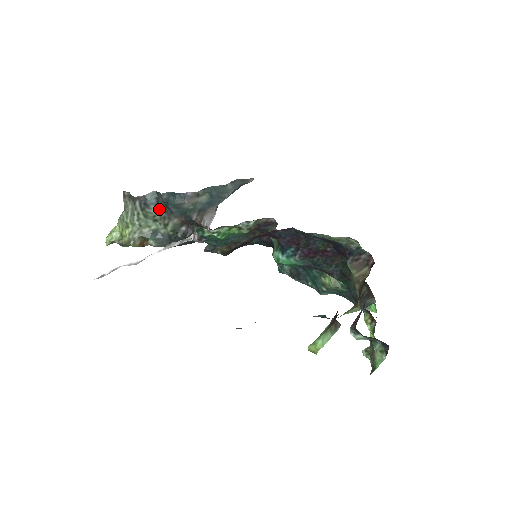
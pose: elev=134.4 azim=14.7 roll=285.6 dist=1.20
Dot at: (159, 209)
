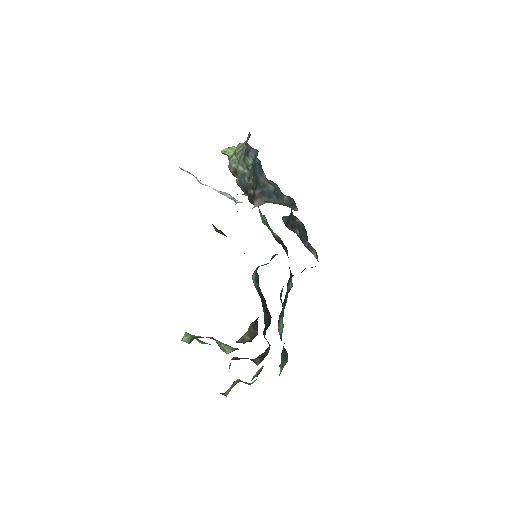
Dot at: occluded
